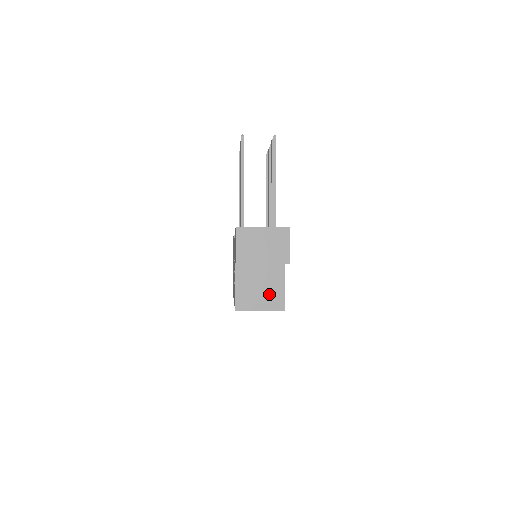
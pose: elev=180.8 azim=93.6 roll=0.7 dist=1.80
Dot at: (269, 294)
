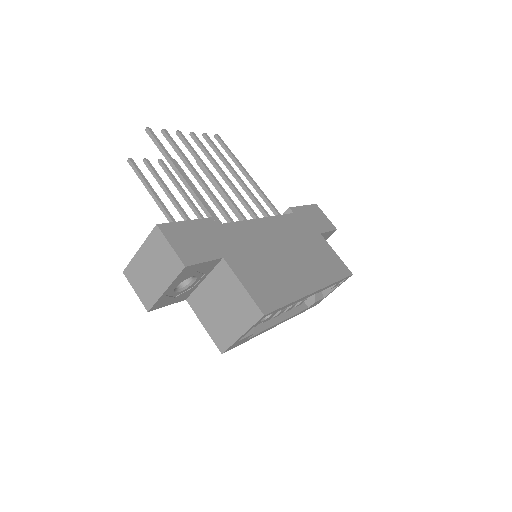
Dot at: (235, 309)
